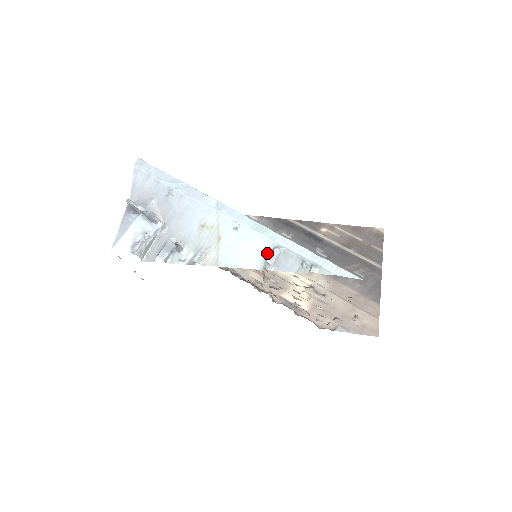
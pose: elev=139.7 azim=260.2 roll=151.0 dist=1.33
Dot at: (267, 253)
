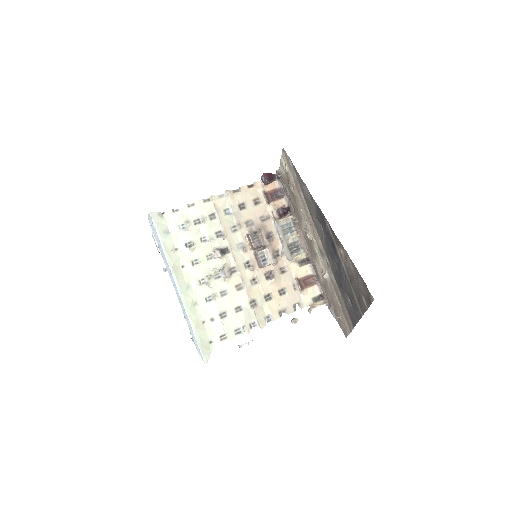
Dot at: occluded
